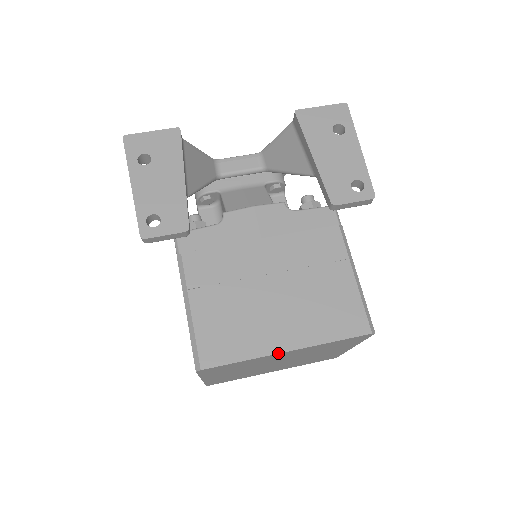
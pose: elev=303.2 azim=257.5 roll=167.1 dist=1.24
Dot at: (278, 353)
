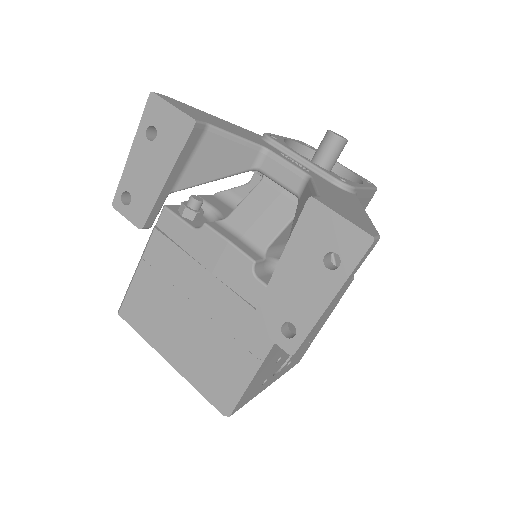
Dot at: (161, 355)
